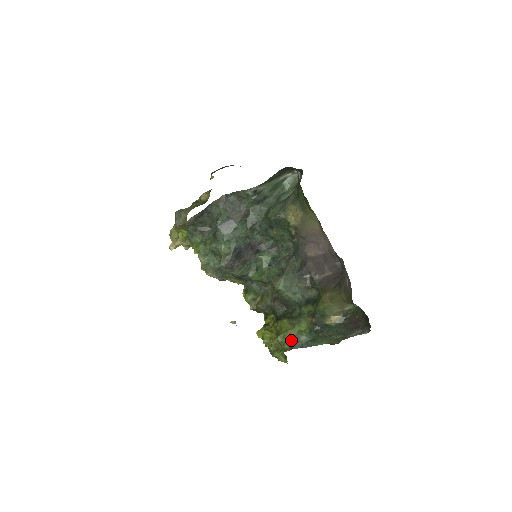
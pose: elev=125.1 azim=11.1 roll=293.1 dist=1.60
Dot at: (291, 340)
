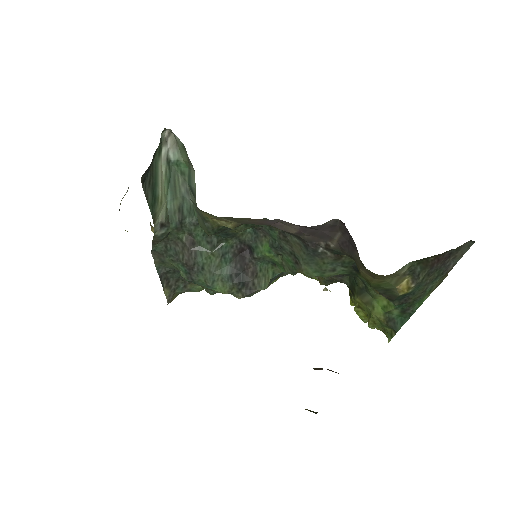
Dot at: (385, 324)
